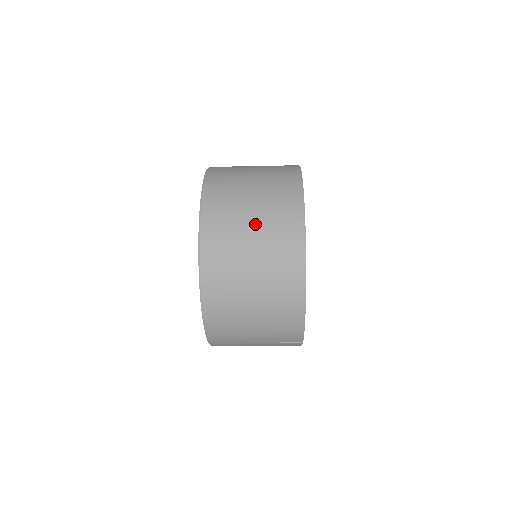
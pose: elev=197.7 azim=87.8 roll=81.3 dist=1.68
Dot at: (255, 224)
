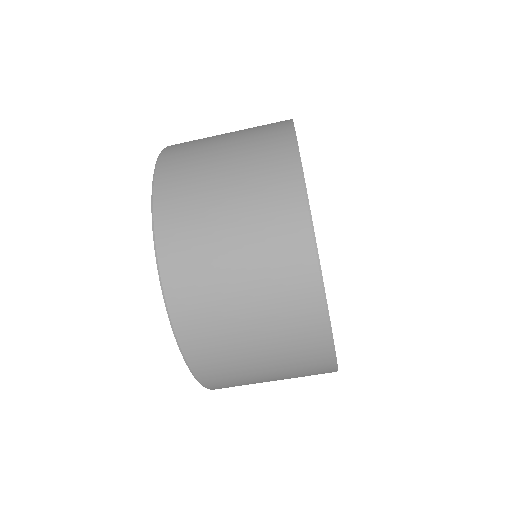
Dot at: (238, 249)
